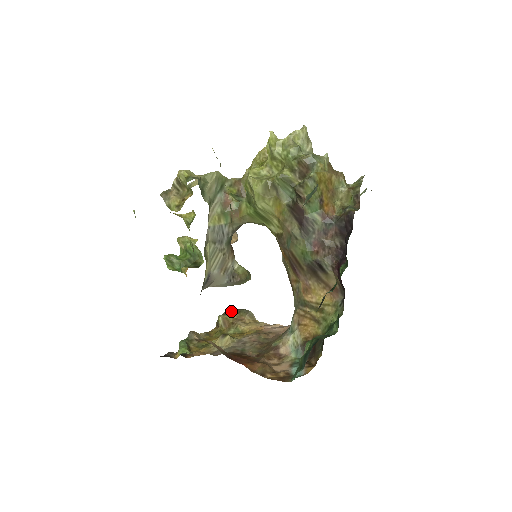
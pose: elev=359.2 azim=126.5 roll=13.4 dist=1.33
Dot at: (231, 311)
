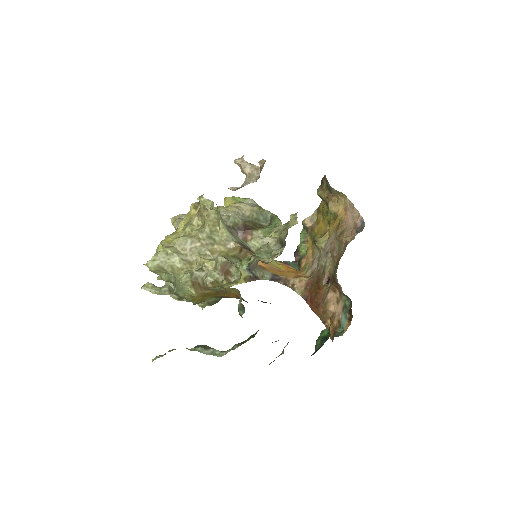
Dot at: (323, 184)
